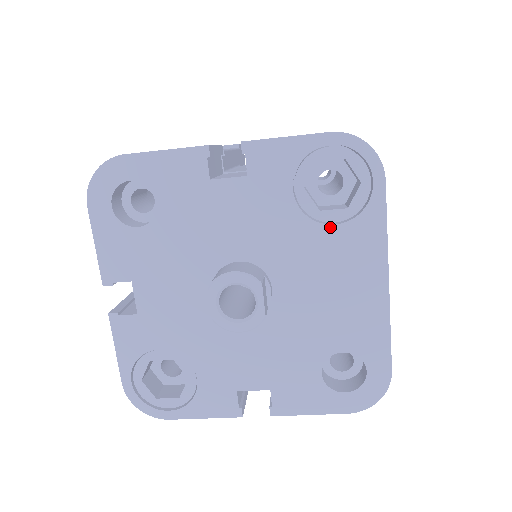
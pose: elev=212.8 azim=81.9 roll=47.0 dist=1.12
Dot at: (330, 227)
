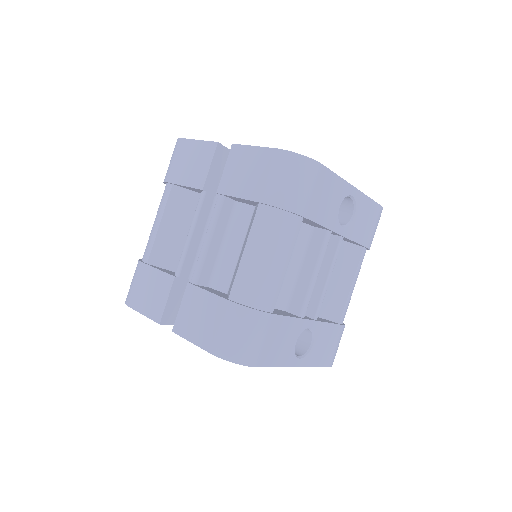
Dot at: occluded
